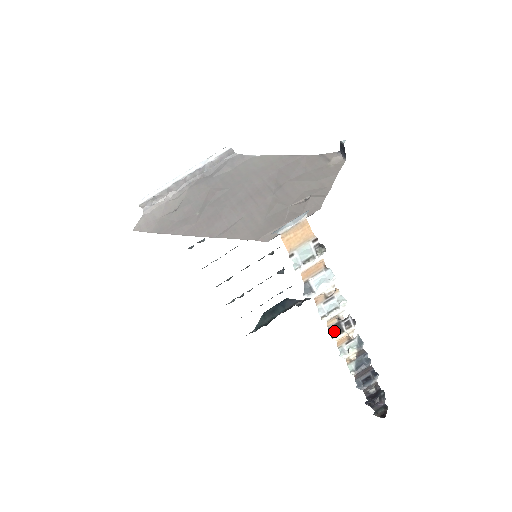
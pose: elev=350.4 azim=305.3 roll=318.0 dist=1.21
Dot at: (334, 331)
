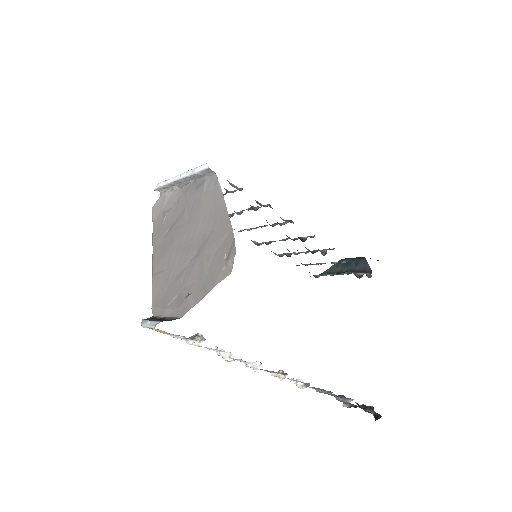
Dot at: (265, 370)
